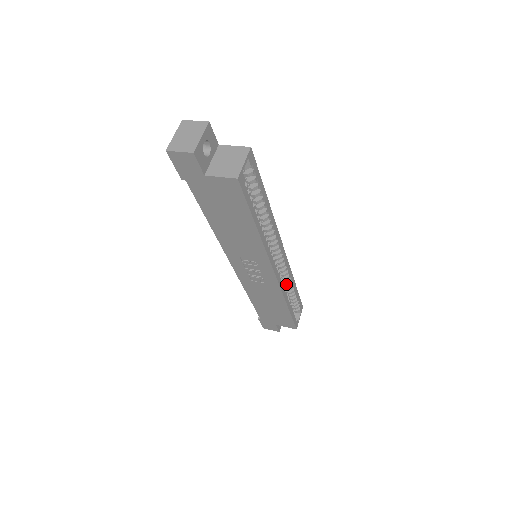
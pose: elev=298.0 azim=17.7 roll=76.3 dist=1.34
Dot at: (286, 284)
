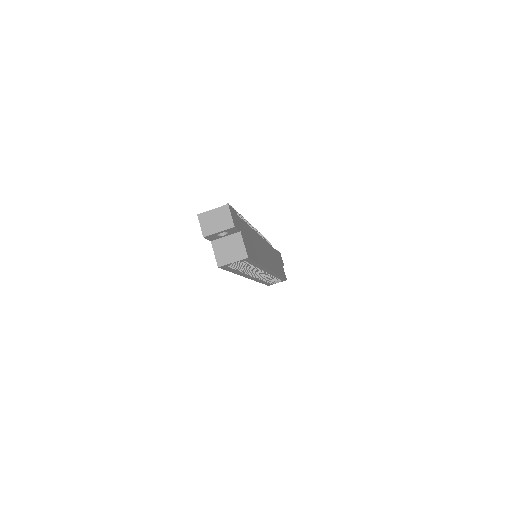
Dot at: occluded
